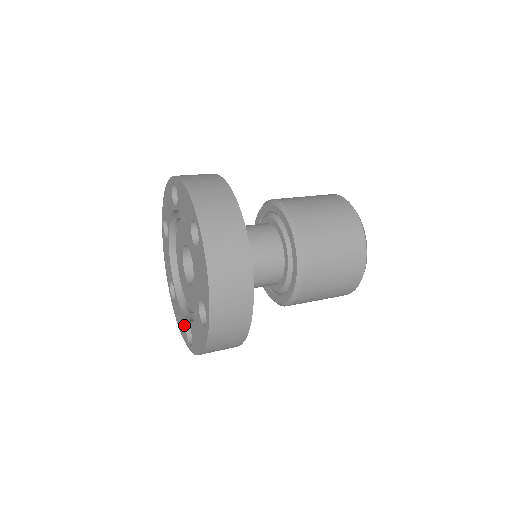
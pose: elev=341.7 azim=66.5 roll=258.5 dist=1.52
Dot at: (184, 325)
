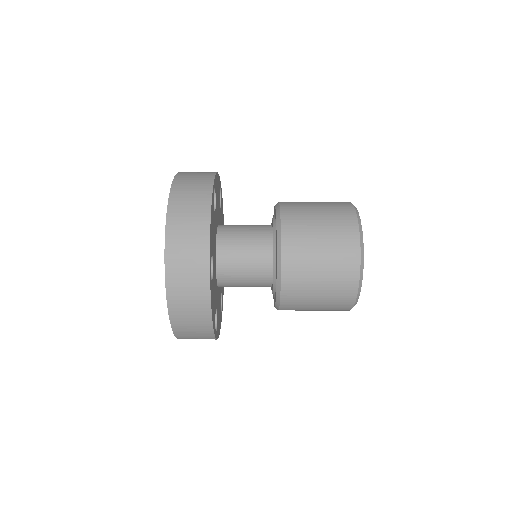
Dot at: occluded
